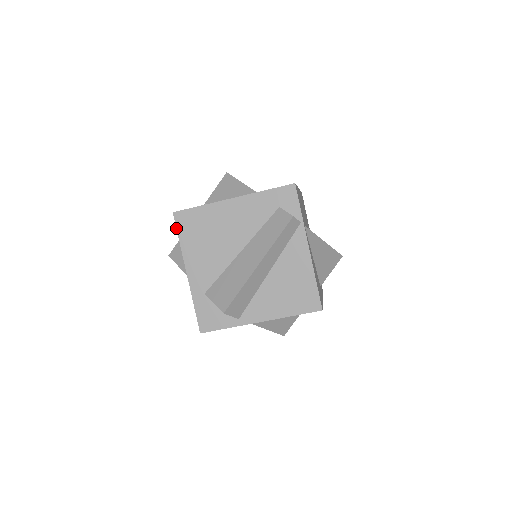
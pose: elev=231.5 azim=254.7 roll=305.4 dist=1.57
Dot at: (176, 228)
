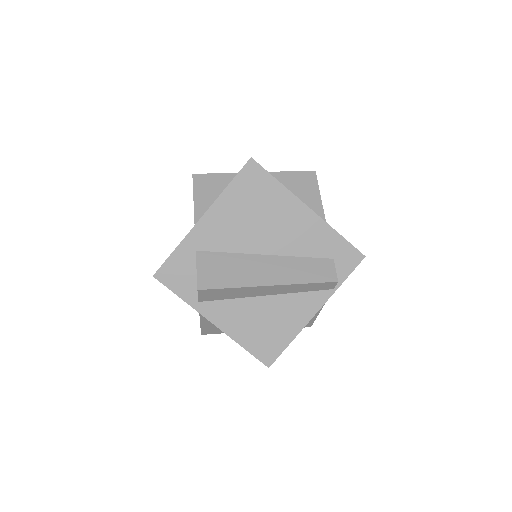
Dot at: (238, 172)
